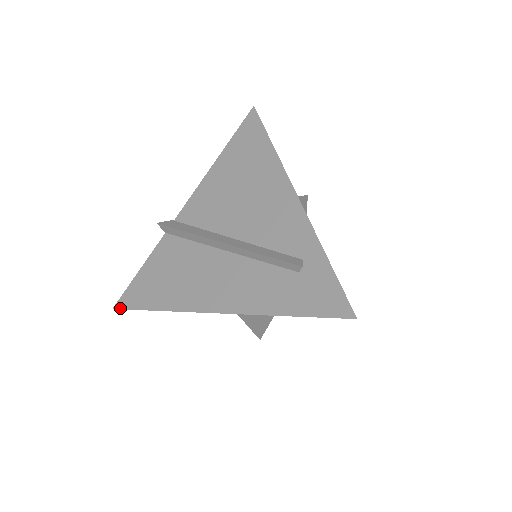
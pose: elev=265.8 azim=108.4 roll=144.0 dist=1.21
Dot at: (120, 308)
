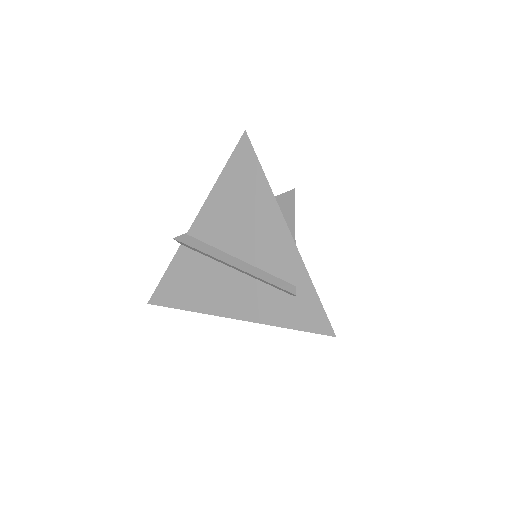
Dot at: (154, 304)
